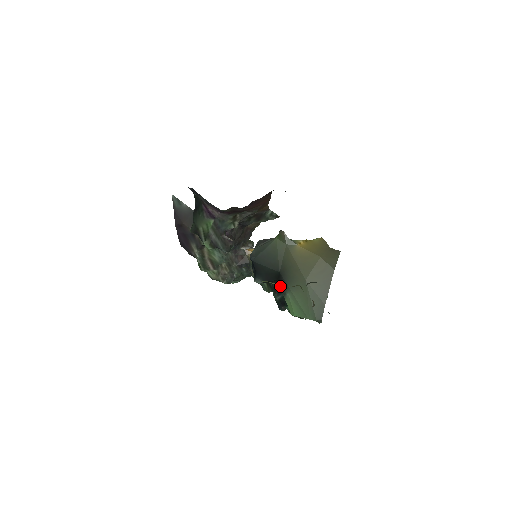
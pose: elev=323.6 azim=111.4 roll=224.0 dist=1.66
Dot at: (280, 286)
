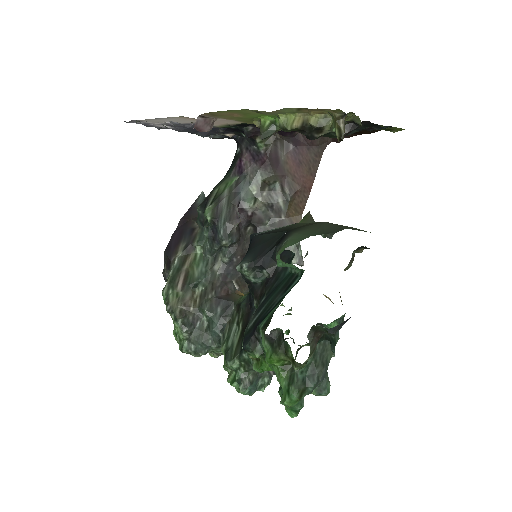
Dot at: (269, 289)
